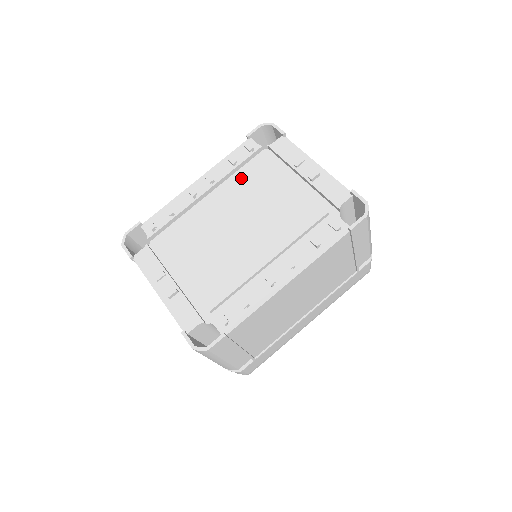
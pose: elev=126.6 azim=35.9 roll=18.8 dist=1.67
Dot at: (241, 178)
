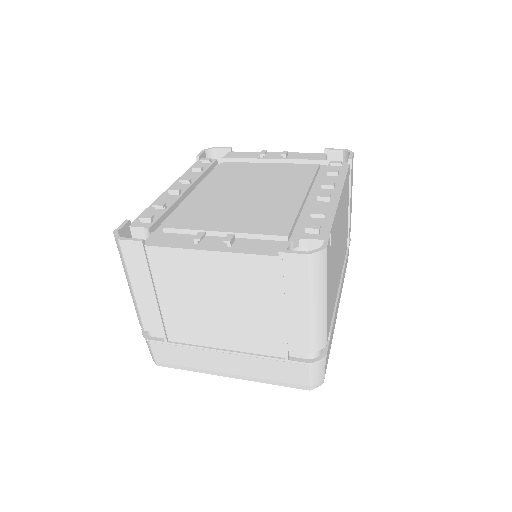
Dot at: (217, 175)
